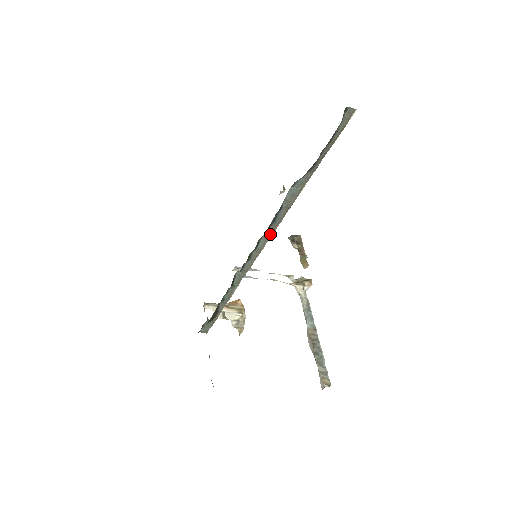
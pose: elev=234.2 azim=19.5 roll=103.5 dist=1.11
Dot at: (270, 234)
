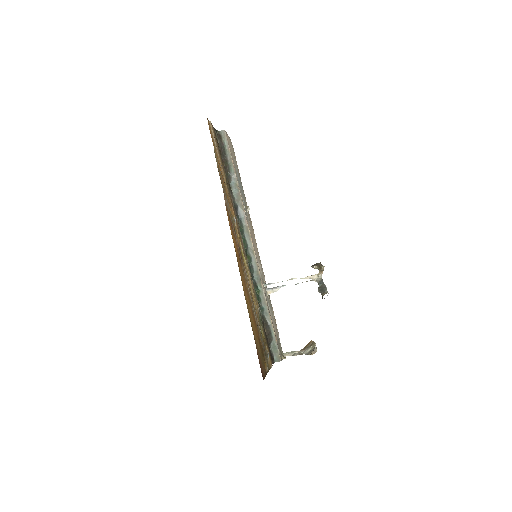
Dot at: (247, 230)
